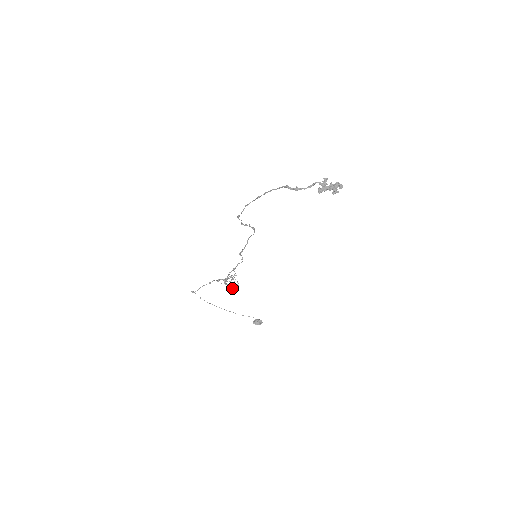
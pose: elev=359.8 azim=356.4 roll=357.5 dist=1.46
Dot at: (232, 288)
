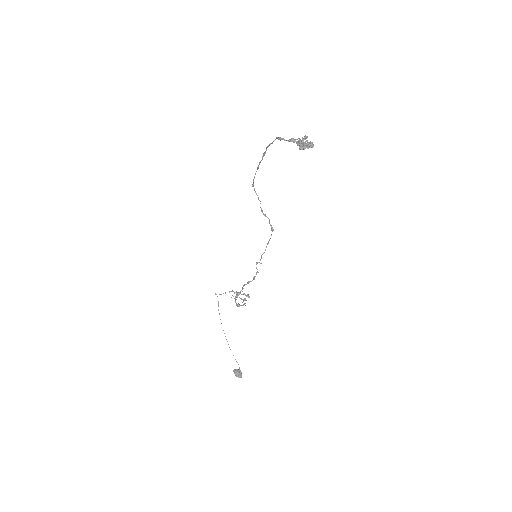
Dot at: (237, 304)
